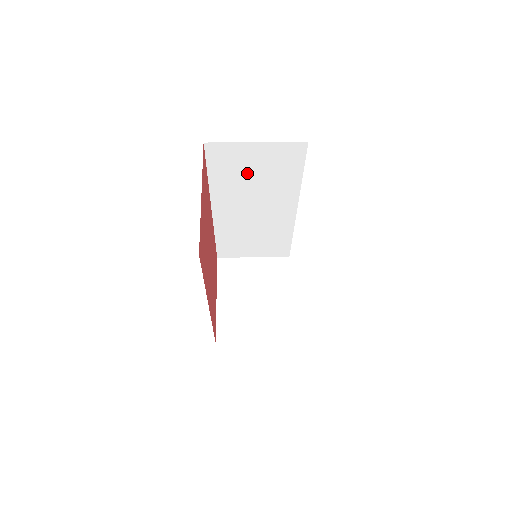
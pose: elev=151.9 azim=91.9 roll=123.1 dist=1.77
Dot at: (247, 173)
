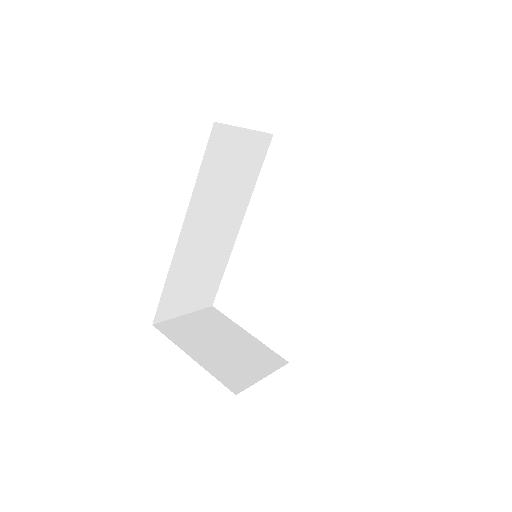
Dot at: (227, 171)
